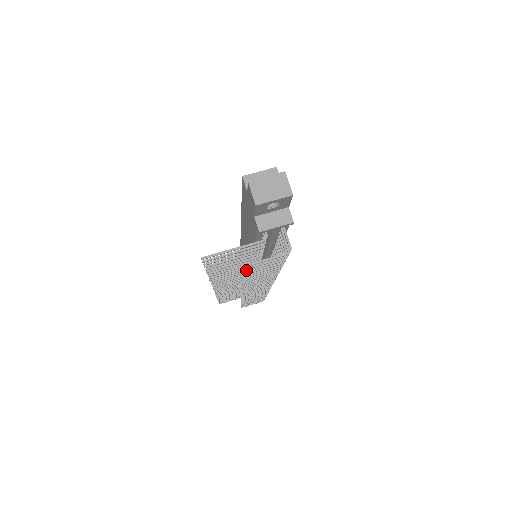
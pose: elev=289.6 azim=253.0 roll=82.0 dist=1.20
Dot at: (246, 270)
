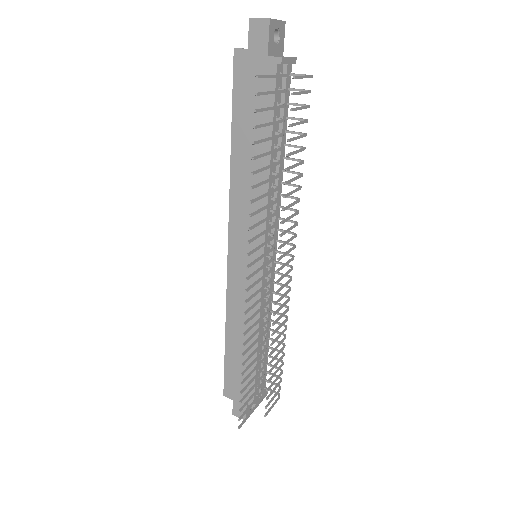
Dot at: (291, 108)
